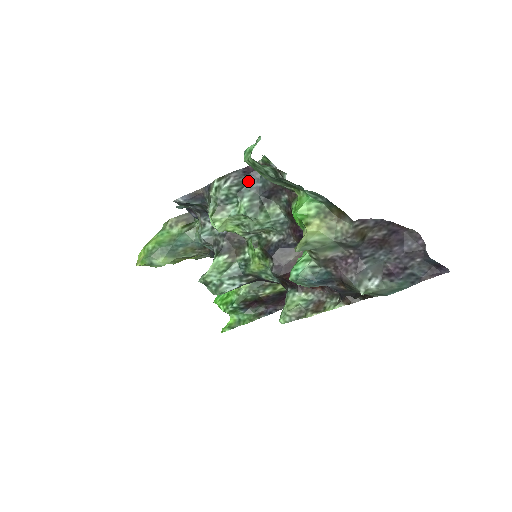
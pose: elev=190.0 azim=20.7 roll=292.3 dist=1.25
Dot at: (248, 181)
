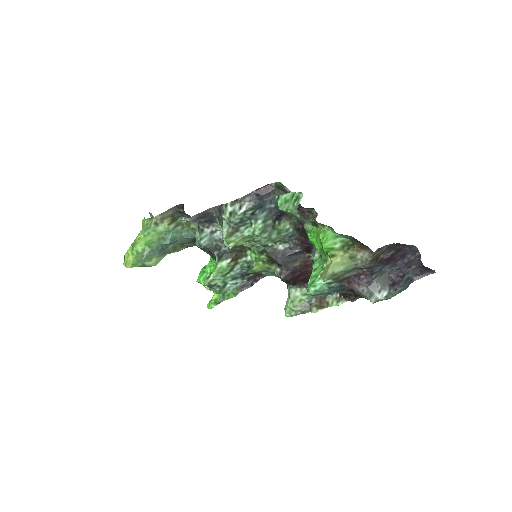
Dot at: (262, 204)
